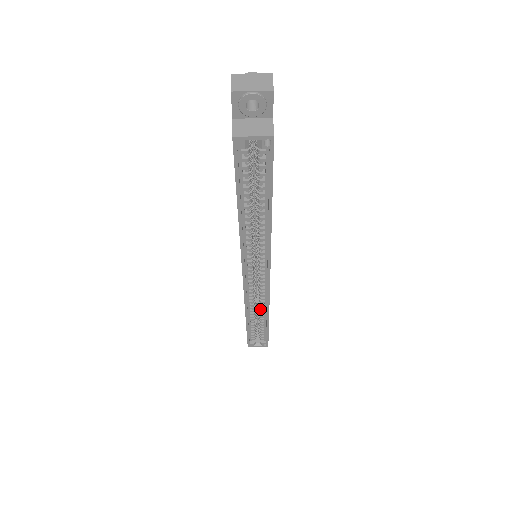
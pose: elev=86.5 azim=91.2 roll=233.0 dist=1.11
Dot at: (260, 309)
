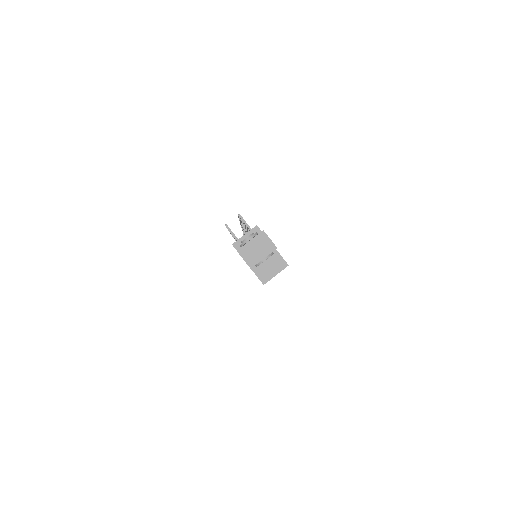
Dot at: occluded
